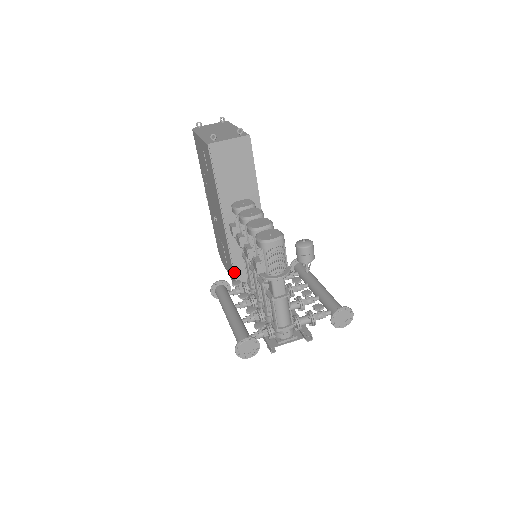
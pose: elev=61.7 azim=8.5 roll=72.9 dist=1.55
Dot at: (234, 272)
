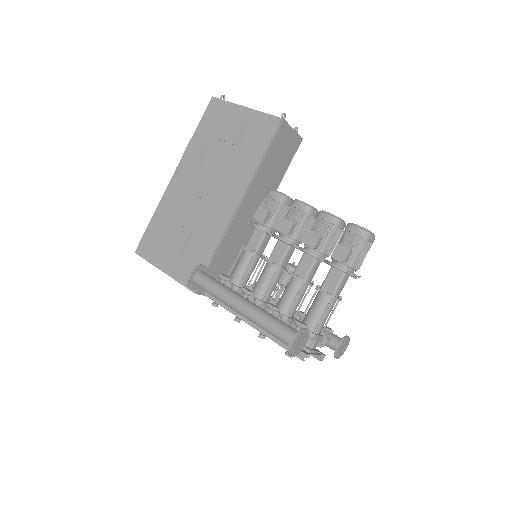
Dot at: (209, 265)
